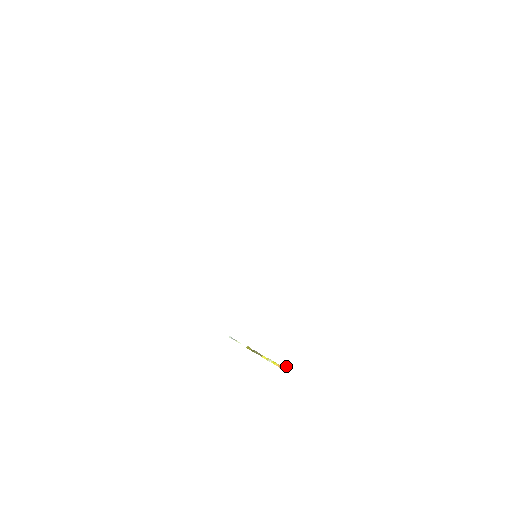
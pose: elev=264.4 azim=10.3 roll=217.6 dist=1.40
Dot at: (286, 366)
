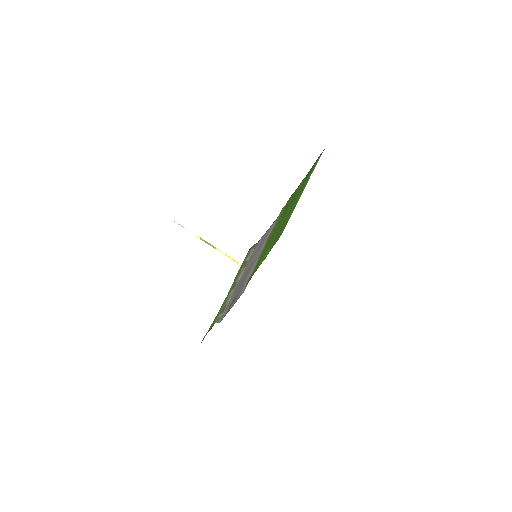
Dot at: (241, 263)
